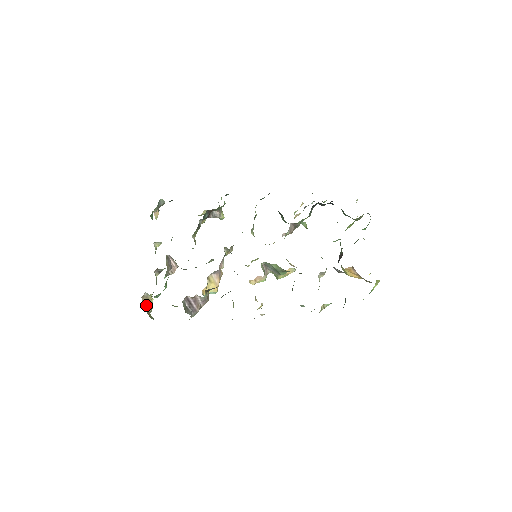
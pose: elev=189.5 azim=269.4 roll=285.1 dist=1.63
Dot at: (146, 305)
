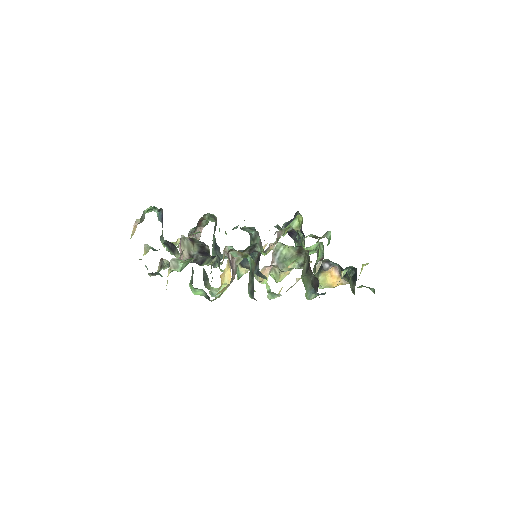
Dot at: occluded
